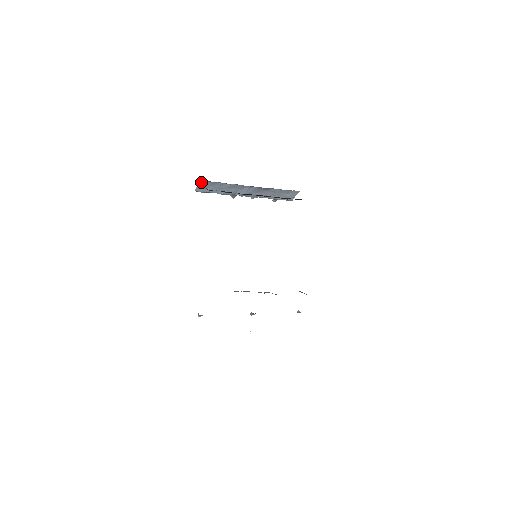
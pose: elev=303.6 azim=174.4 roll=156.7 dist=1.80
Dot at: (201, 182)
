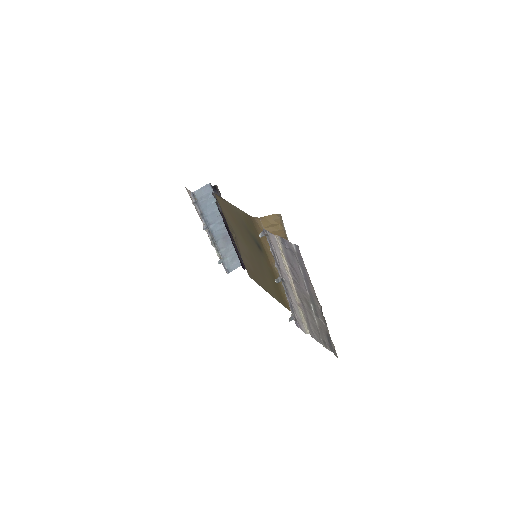
Dot at: (206, 187)
